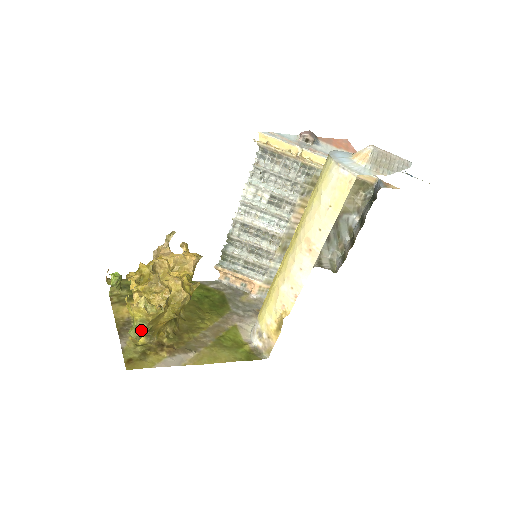
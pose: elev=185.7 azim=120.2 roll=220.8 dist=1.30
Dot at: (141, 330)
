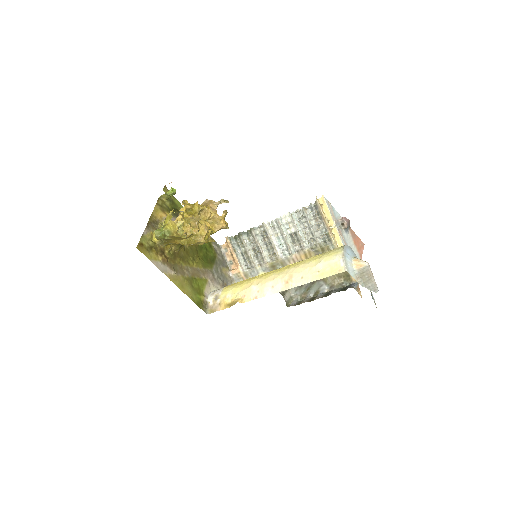
Dot at: (163, 235)
